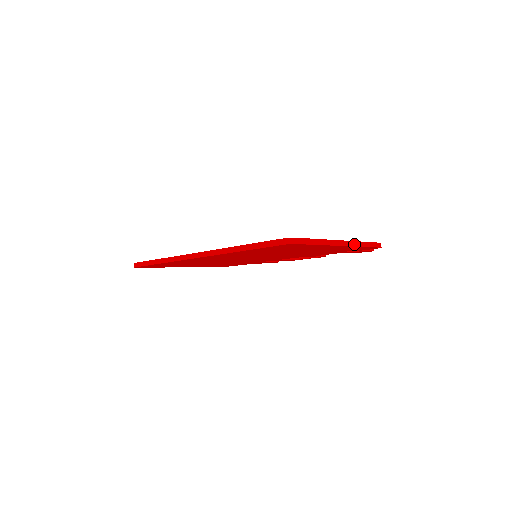
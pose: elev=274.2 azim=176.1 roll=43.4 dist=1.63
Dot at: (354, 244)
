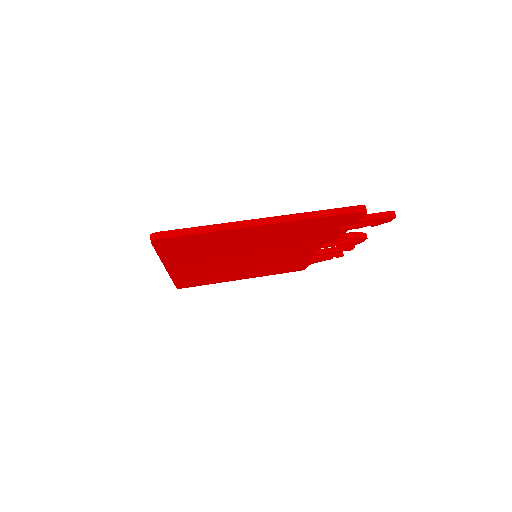
Dot at: (289, 218)
